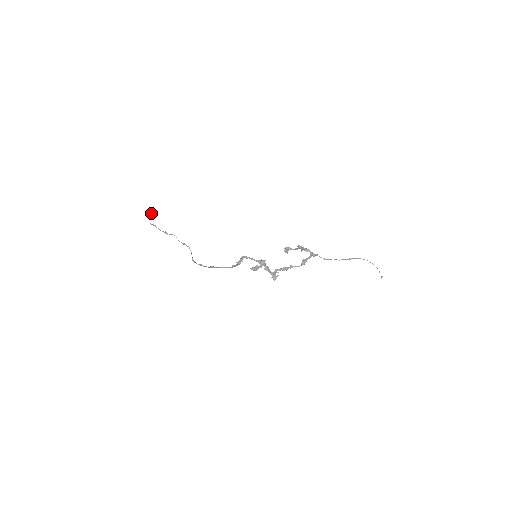
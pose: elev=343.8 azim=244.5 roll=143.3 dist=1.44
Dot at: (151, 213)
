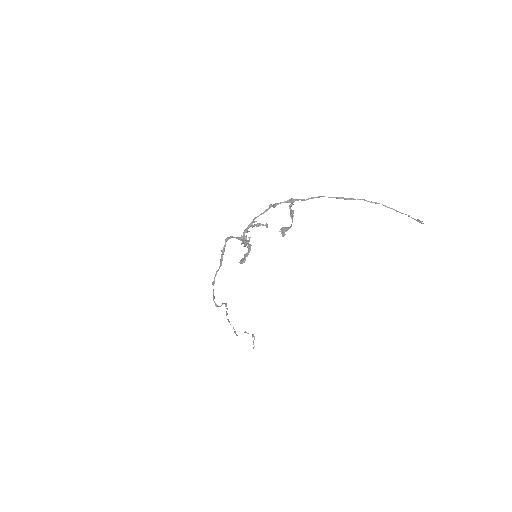
Dot at: (245, 331)
